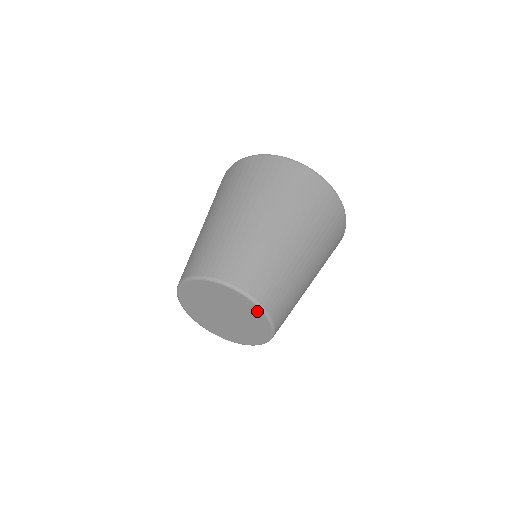
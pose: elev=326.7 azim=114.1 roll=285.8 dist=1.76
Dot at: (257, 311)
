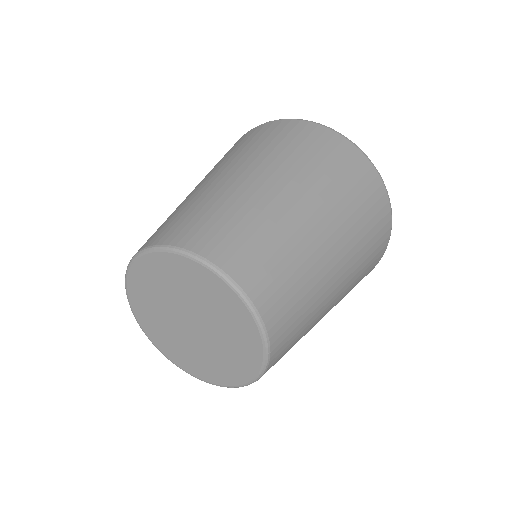
Dot at: (203, 273)
